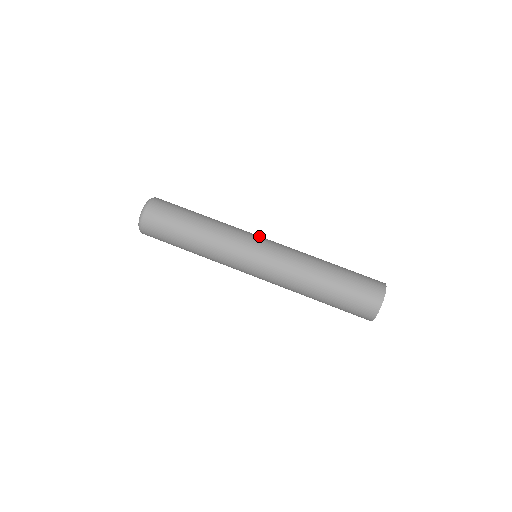
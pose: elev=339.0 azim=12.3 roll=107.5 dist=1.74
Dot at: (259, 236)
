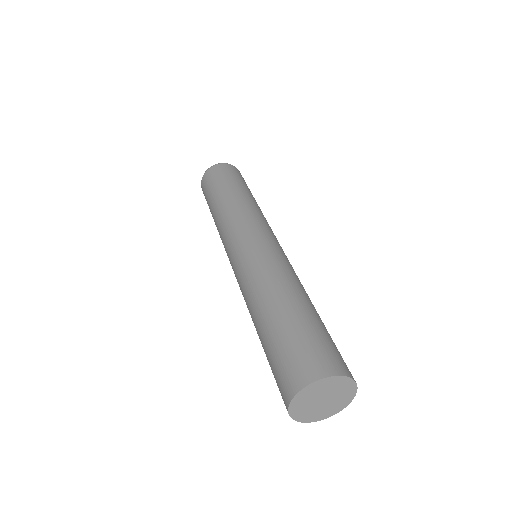
Dot at: (270, 233)
